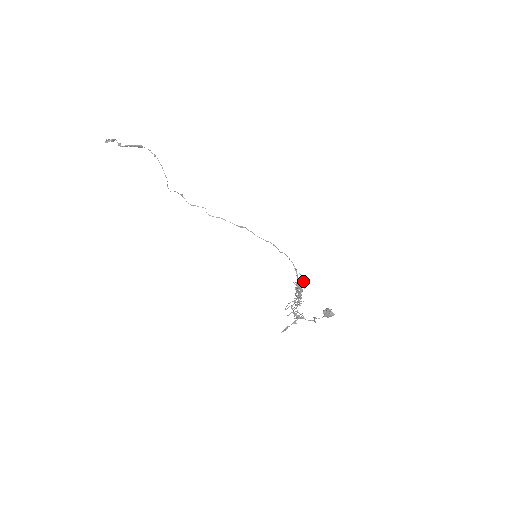
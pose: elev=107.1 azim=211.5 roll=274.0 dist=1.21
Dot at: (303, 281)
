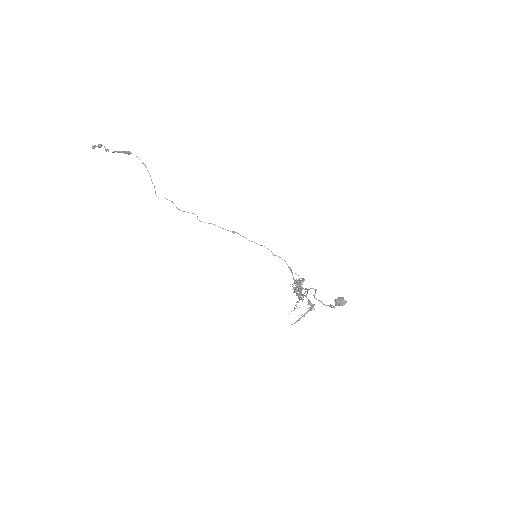
Dot at: (300, 281)
